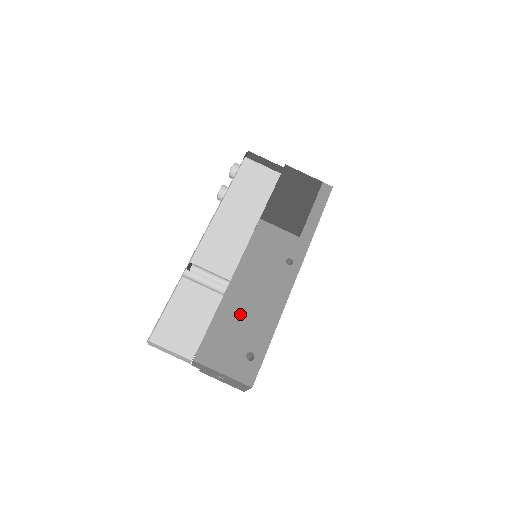
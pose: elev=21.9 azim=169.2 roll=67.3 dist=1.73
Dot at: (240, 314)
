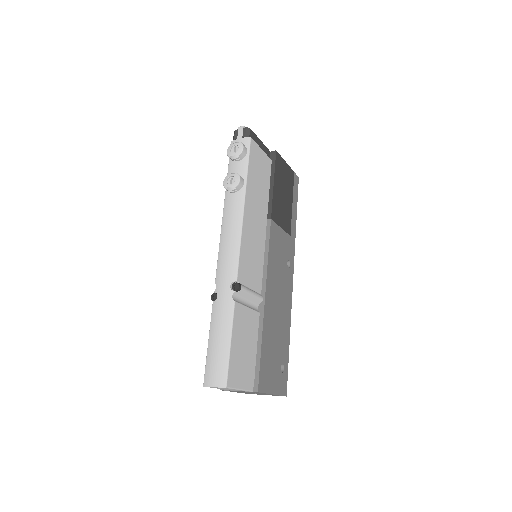
Dot at: (274, 329)
